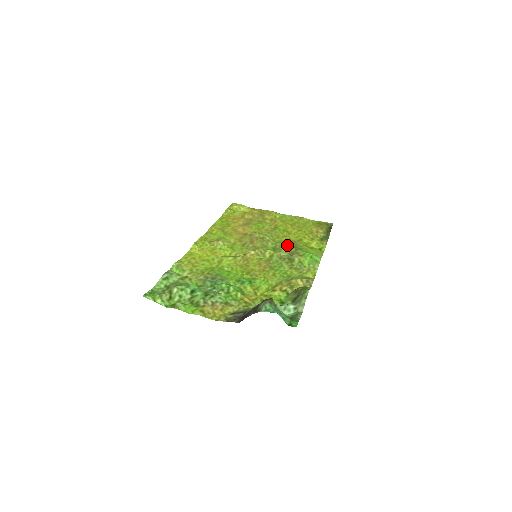
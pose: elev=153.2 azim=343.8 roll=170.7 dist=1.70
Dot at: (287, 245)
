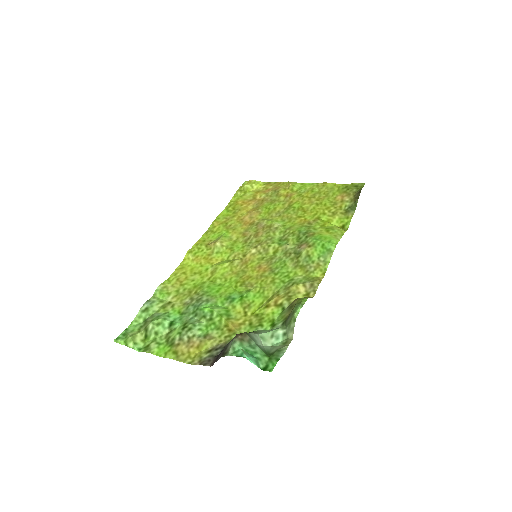
Dot at: (297, 232)
